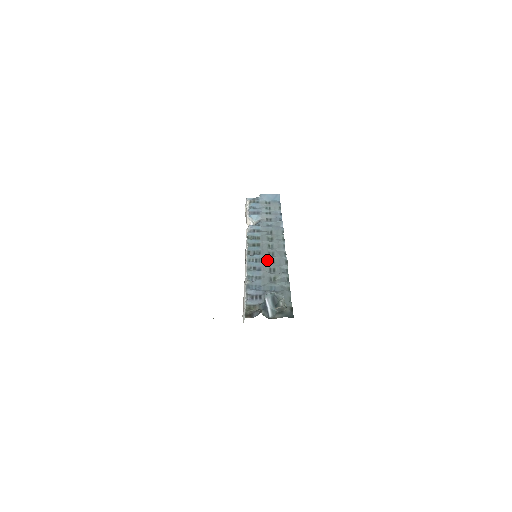
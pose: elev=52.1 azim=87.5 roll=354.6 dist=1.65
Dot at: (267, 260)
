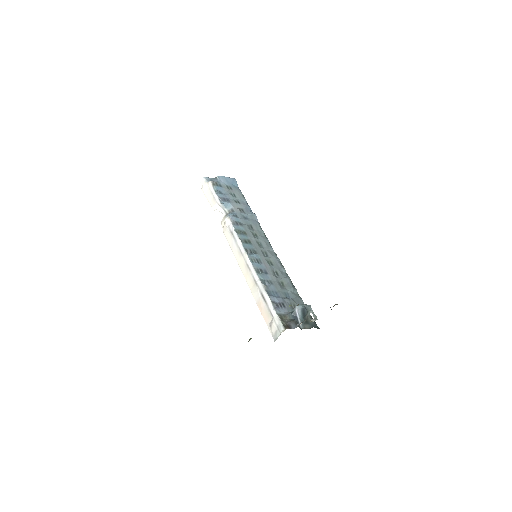
Dot at: (267, 261)
